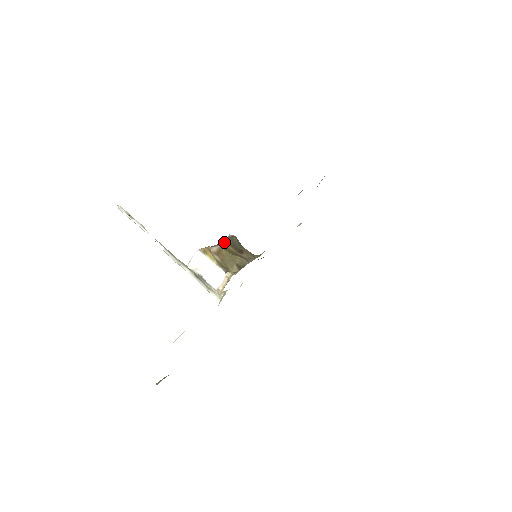
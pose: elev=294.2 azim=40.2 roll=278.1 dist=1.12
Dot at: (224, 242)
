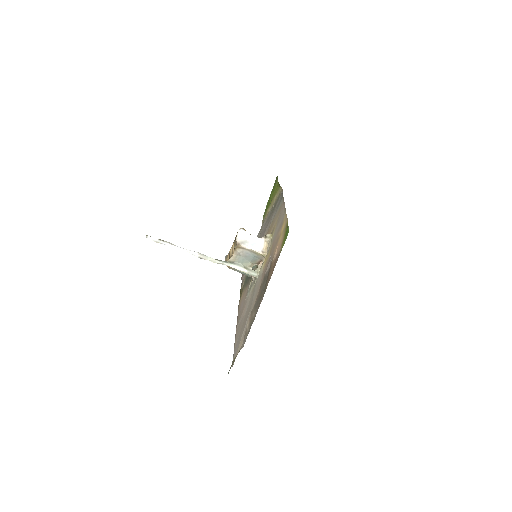
Dot at: occluded
